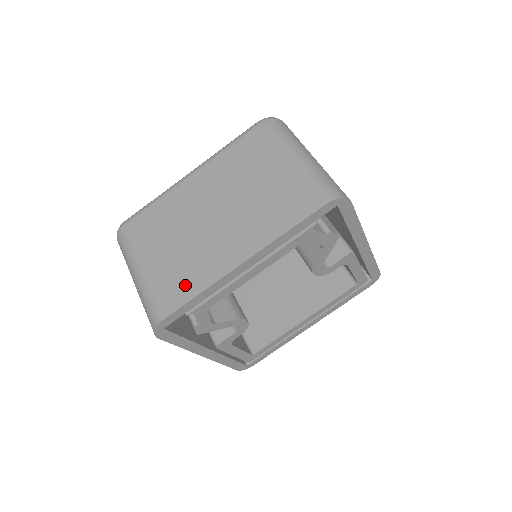
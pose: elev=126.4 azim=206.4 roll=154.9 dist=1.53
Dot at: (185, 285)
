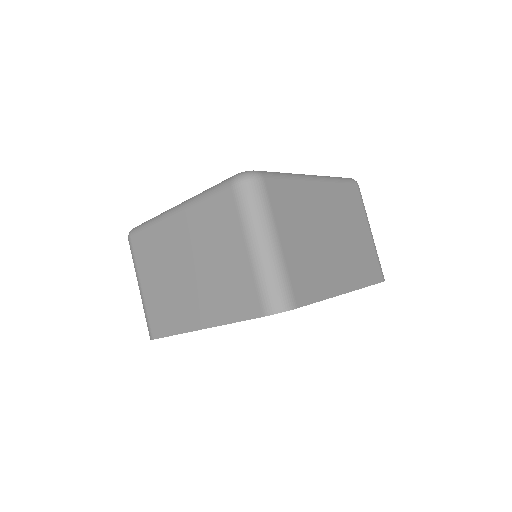
Dot at: (166, 322)
